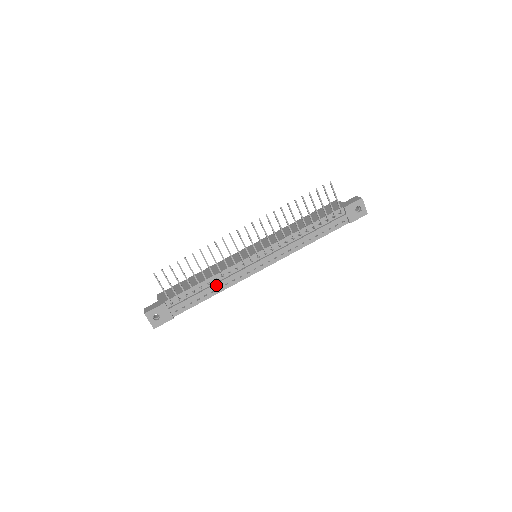
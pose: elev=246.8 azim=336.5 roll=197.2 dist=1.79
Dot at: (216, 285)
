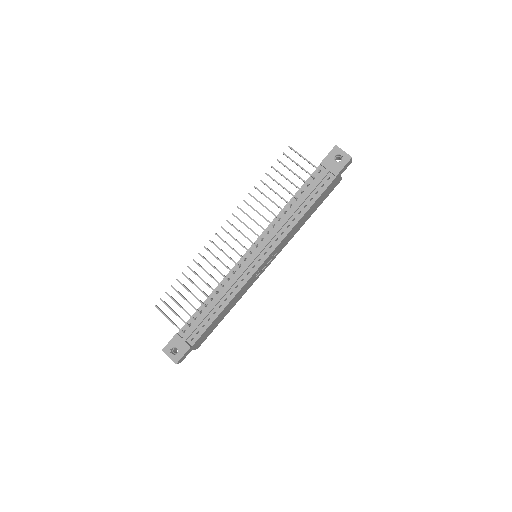
Dot at: (219, 297)
